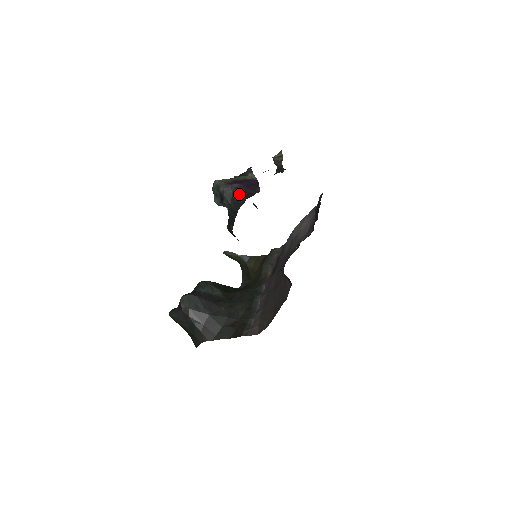
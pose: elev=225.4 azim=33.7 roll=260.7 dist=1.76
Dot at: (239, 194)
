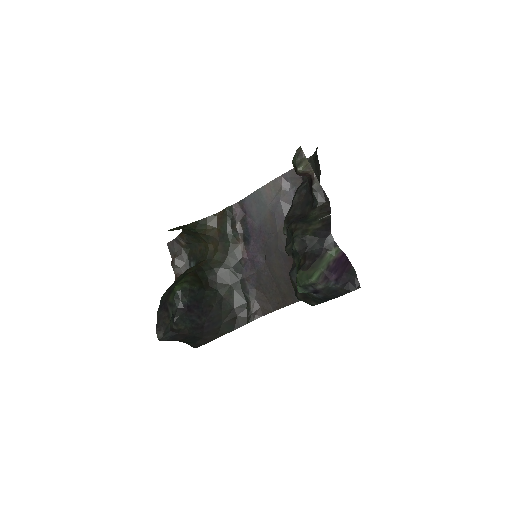
Dot at: (341, 286)
